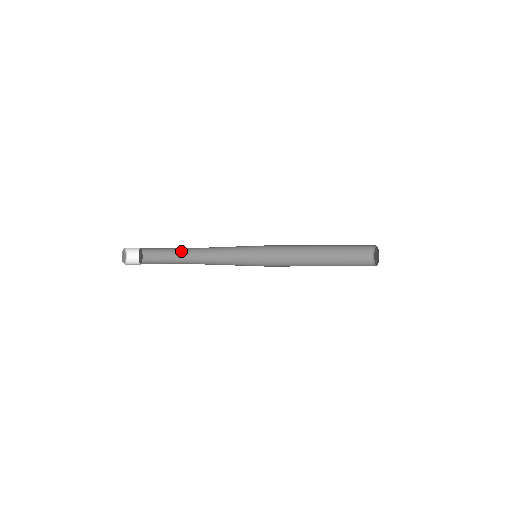
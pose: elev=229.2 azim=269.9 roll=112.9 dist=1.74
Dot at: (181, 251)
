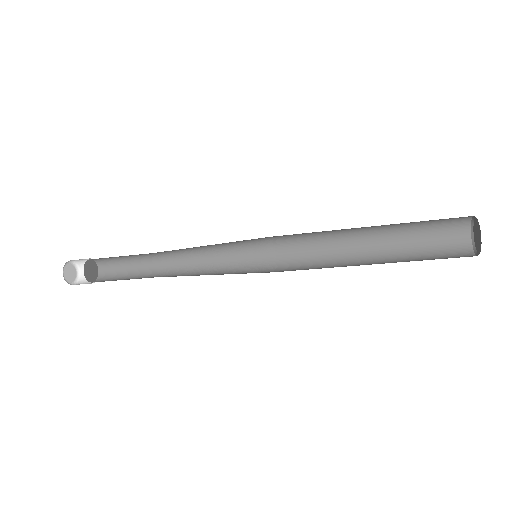
Dot at: (149, 263)
